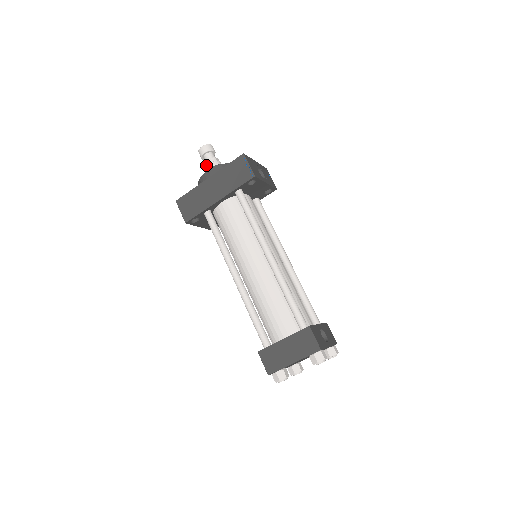
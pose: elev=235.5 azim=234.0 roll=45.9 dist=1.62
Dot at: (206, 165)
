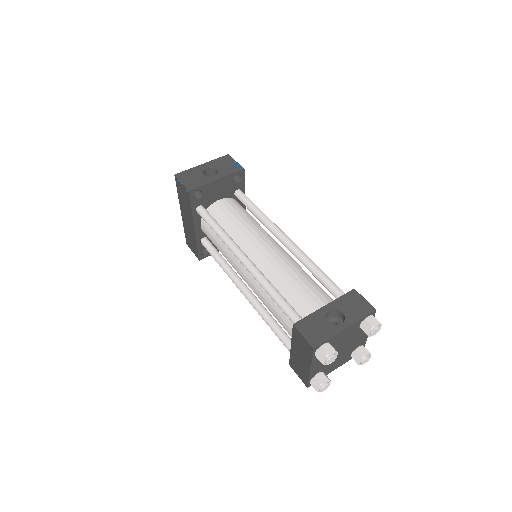
Dot at: occluded
